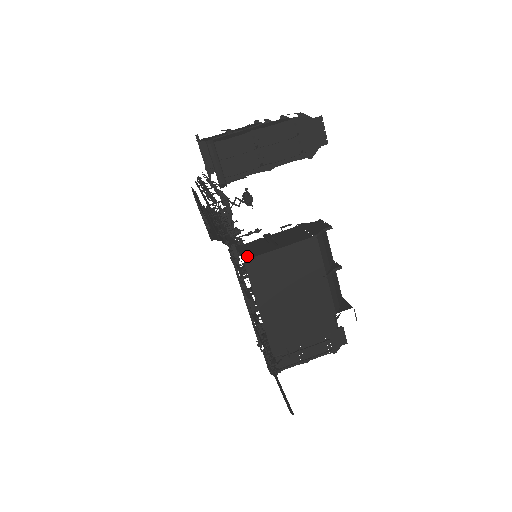
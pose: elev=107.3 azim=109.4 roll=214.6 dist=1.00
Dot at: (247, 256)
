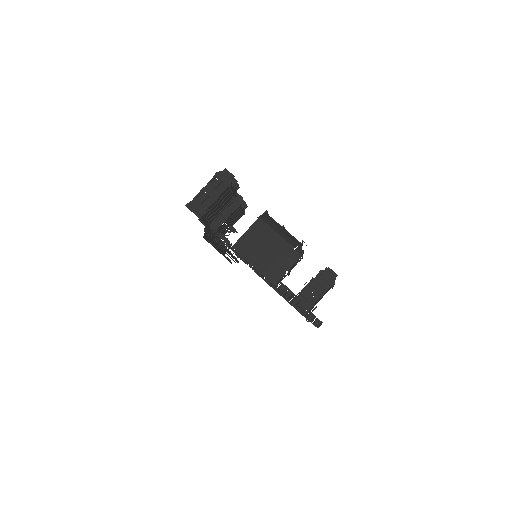
Dot at: (234, 245)
